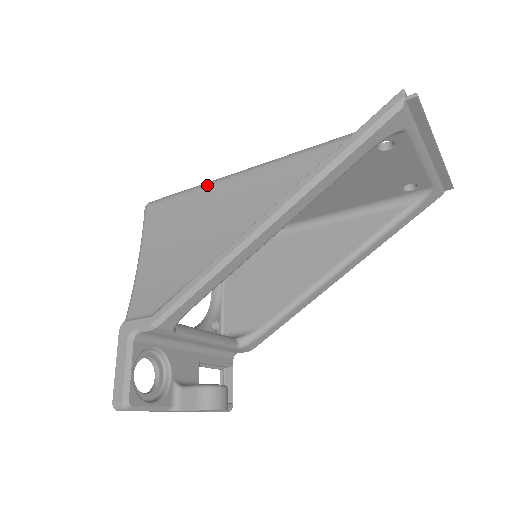
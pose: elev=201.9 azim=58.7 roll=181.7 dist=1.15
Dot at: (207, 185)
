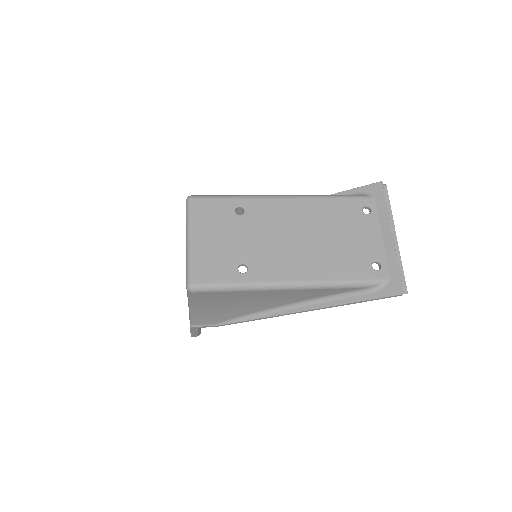
Dot at: (255, 291)
